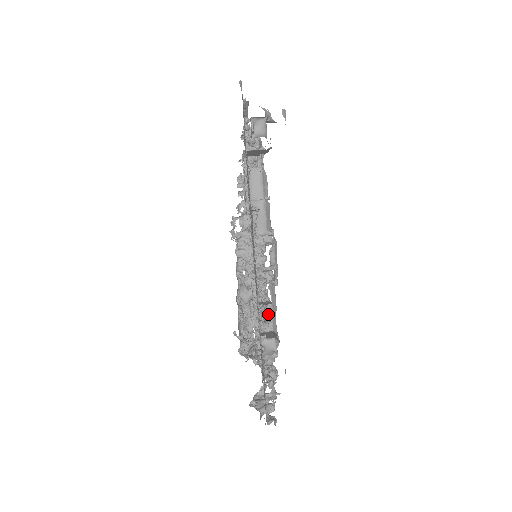
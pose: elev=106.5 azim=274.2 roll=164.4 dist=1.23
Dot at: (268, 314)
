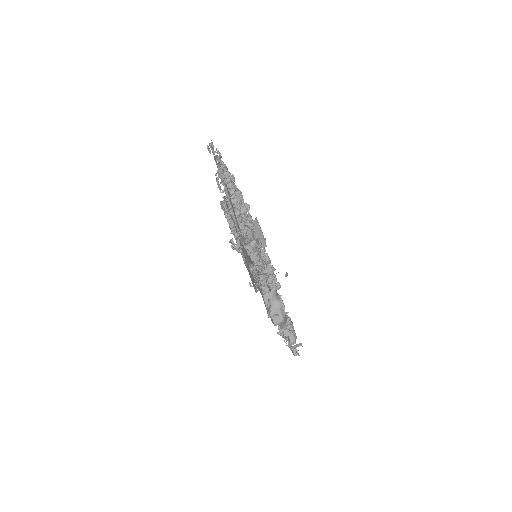
Dot at: (273, 281)
